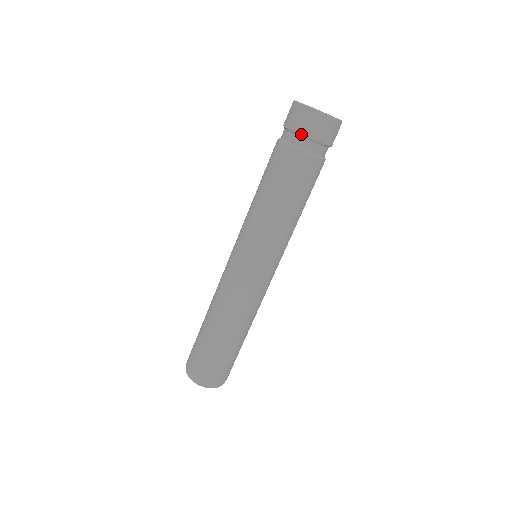
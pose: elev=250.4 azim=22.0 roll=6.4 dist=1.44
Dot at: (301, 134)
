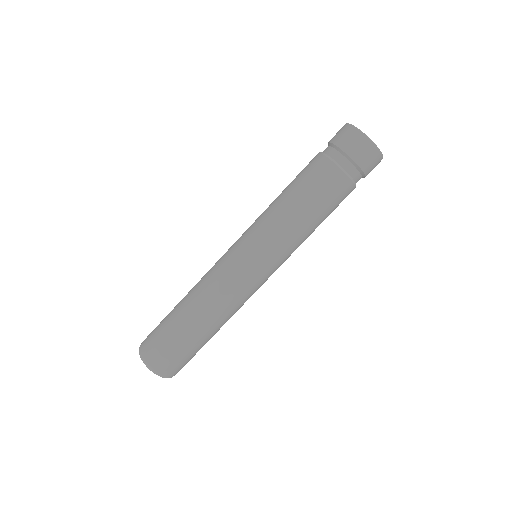
Dot at: (348, 156)
